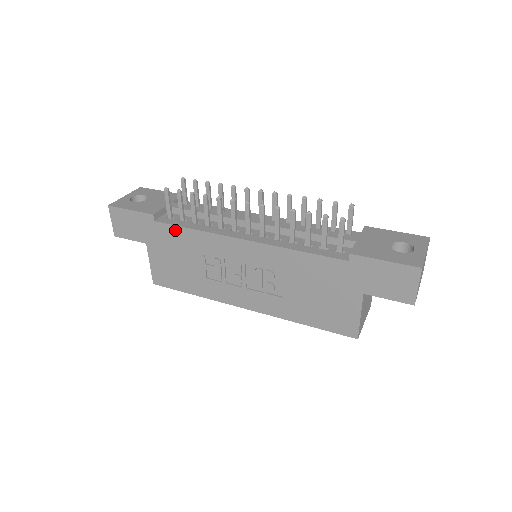
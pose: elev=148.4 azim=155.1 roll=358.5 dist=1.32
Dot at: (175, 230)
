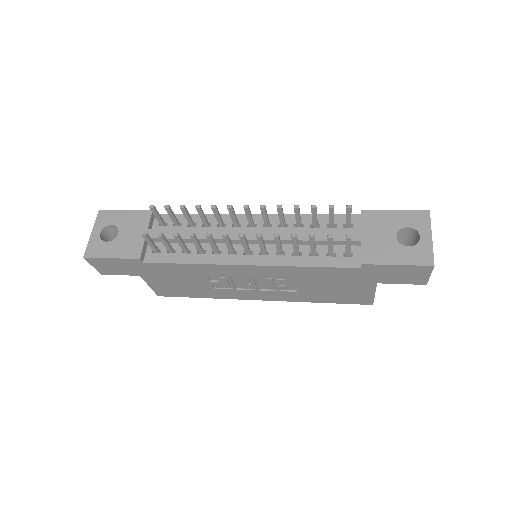
Dot at: (169, 266)
